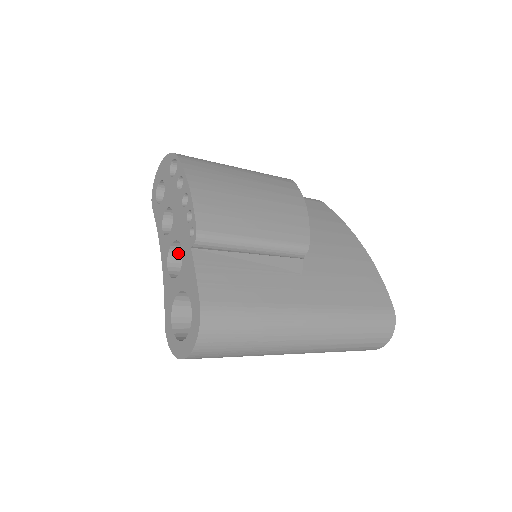
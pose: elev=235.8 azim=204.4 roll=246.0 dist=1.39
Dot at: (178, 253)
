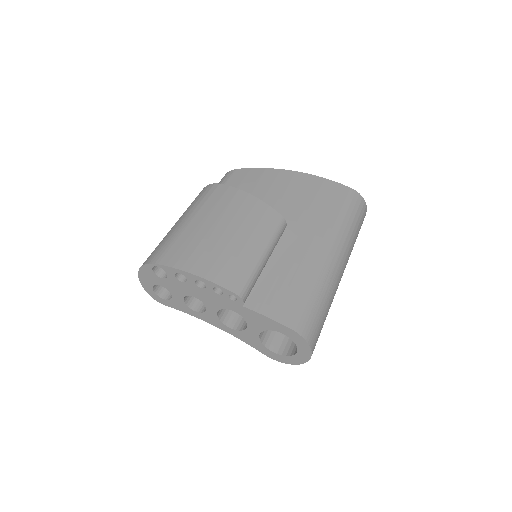
Dot at: (223, 313)
